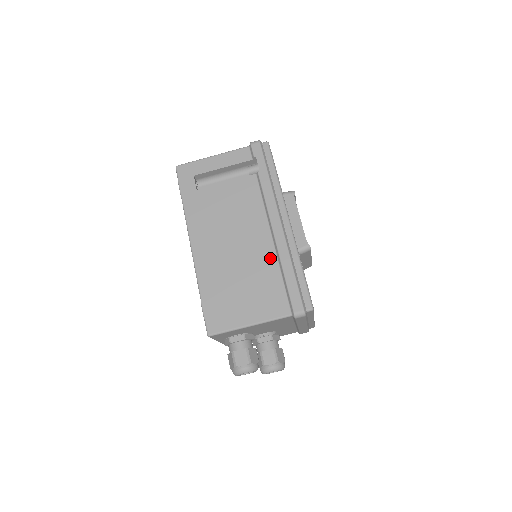
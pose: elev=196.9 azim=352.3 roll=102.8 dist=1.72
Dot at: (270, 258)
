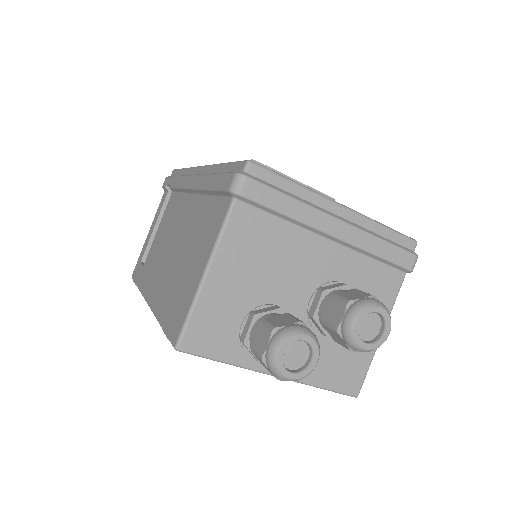
Dot at: (198, 205)
